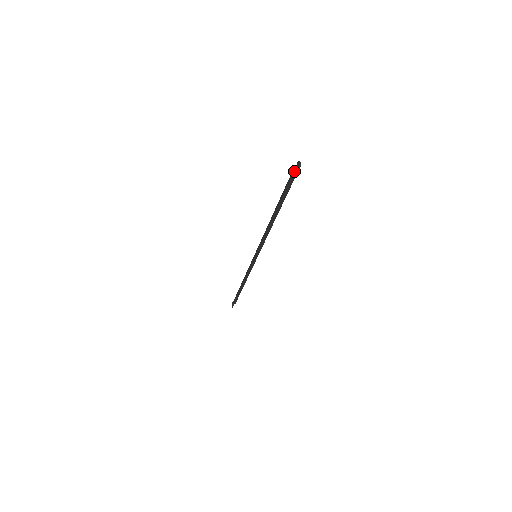
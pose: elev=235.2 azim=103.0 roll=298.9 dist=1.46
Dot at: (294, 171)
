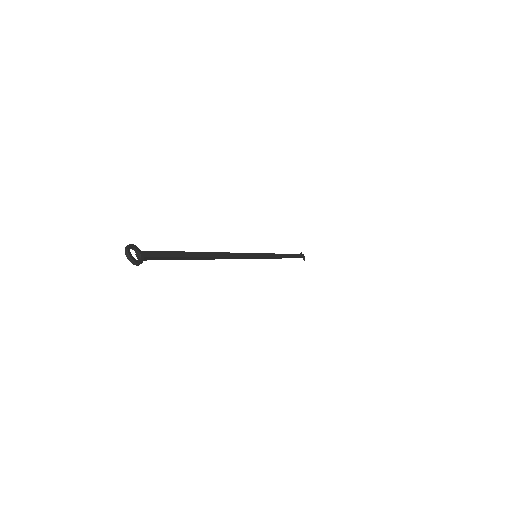
Dot at: (138, 257)
